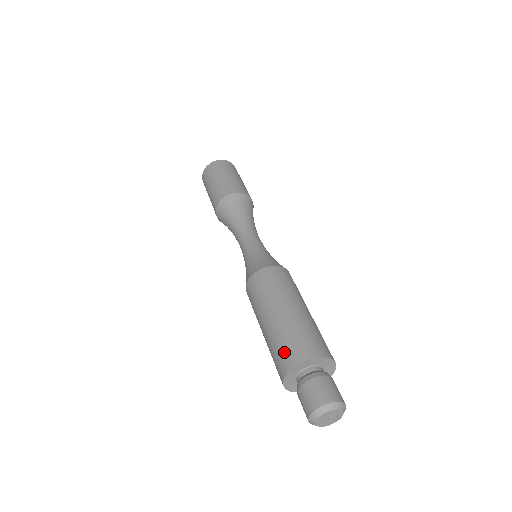
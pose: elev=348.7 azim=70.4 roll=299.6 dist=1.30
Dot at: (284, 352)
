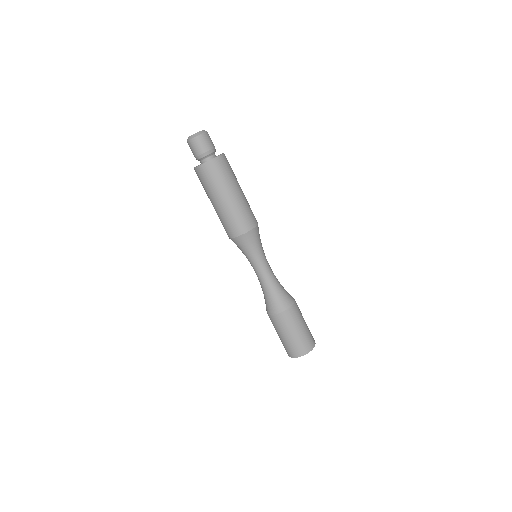
Dot at: occluded
